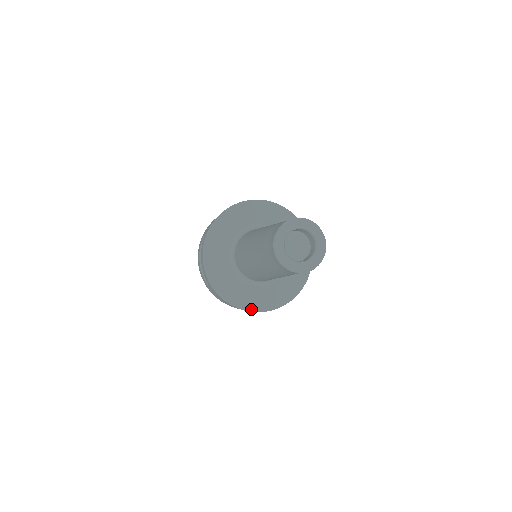
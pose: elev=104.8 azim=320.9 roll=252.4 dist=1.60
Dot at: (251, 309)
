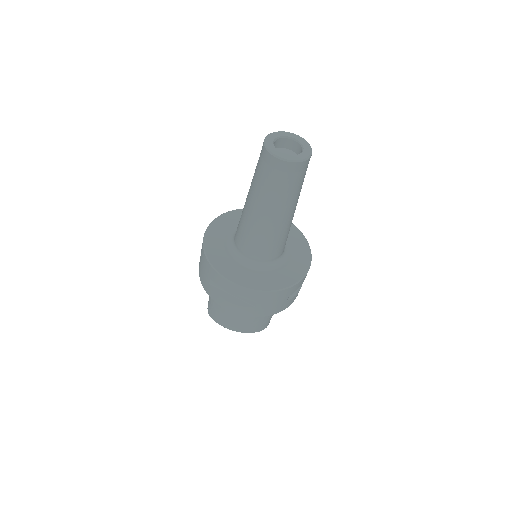
Dot at: (224, 275)
